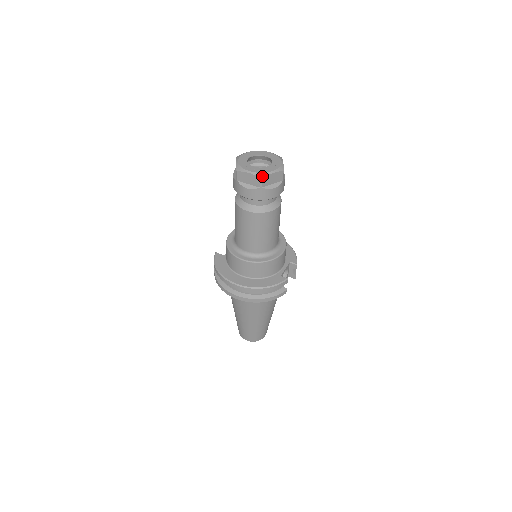
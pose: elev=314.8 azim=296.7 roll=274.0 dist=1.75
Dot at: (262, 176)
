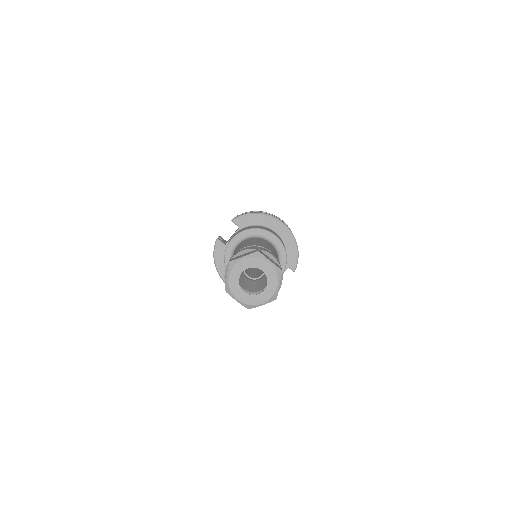
Dot at: (249, 308)
